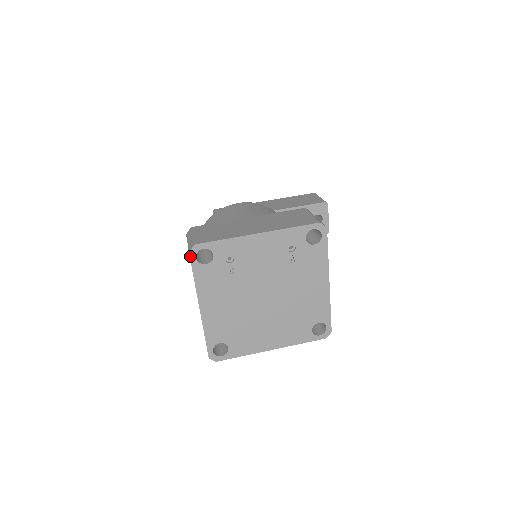
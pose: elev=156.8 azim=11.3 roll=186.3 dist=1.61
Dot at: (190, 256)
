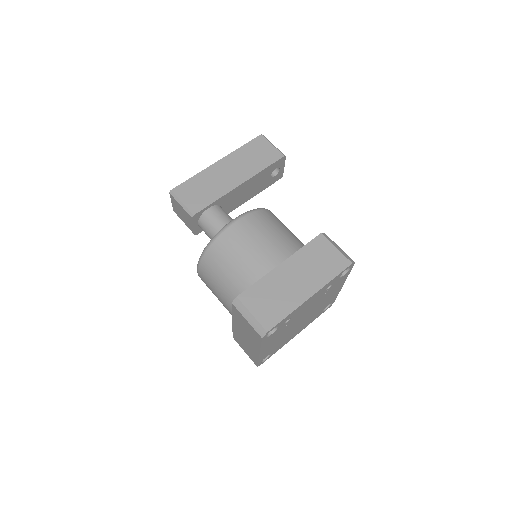
Dot at: (262, 339)
